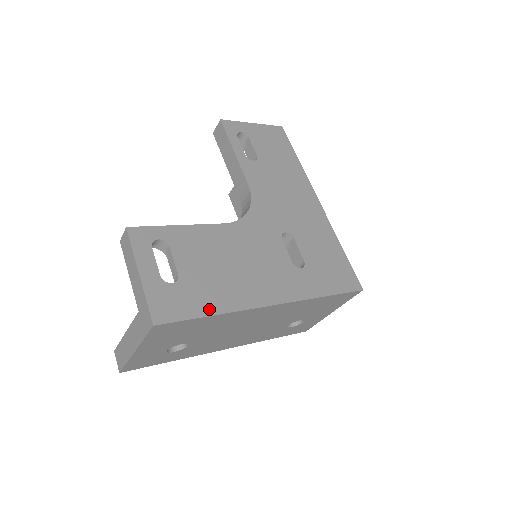
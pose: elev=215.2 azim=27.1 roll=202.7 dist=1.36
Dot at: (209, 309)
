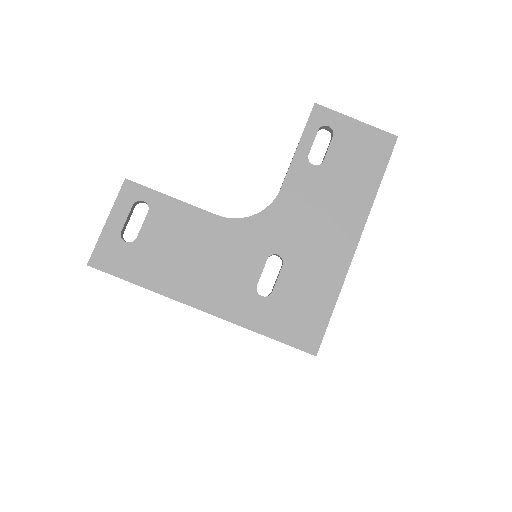
Dot at: (139, 279)
